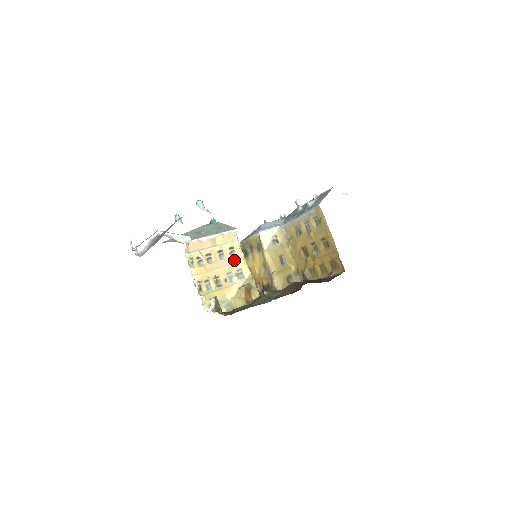
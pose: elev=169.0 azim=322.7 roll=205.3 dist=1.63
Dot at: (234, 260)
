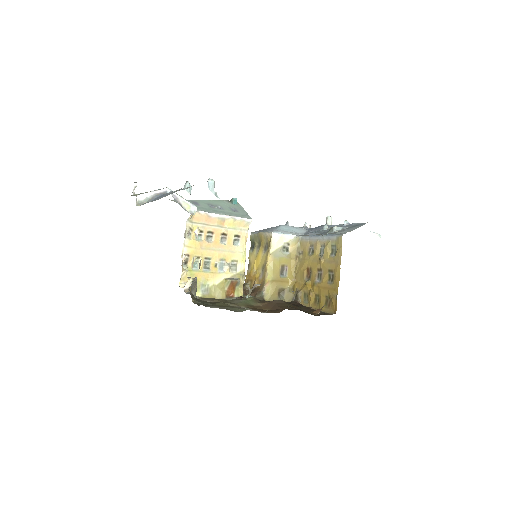
Dot at: (234, 249)
